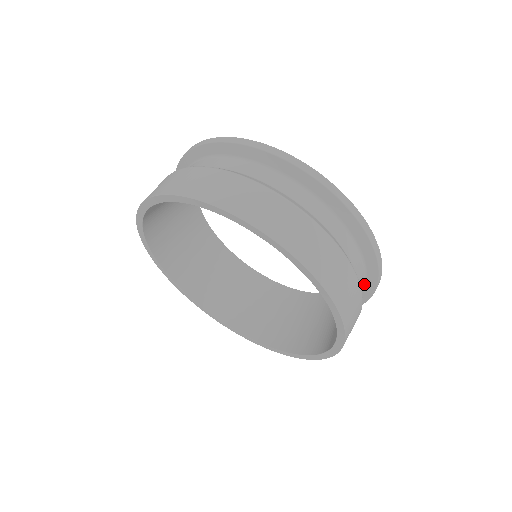
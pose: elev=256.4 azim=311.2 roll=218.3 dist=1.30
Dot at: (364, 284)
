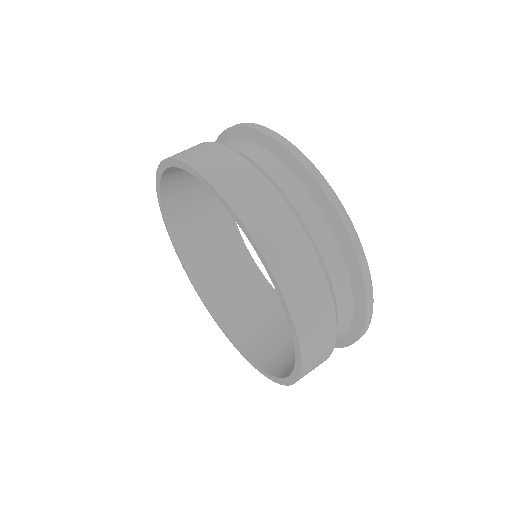
Dot at: (352, 302)
